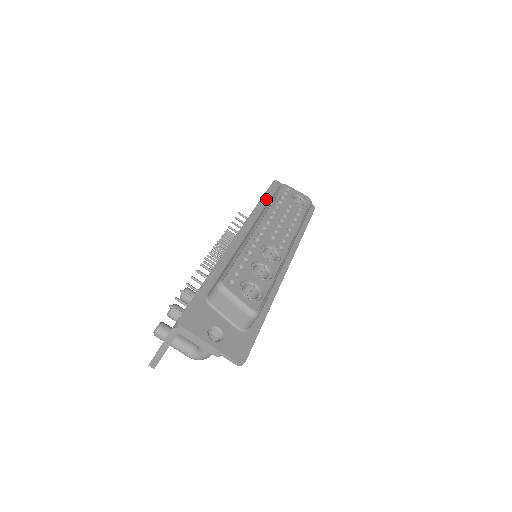
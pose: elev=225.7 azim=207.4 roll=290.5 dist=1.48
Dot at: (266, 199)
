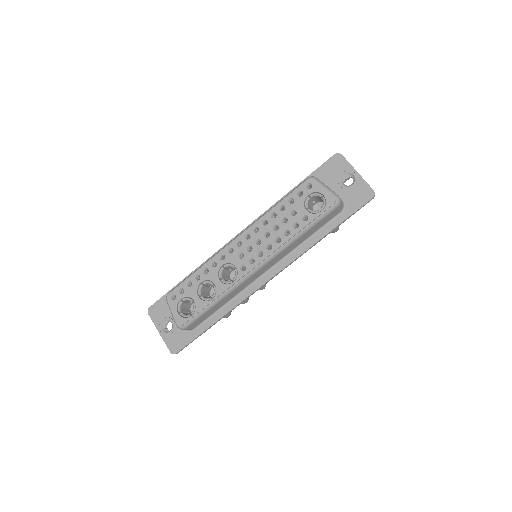
Dot at: occluded
